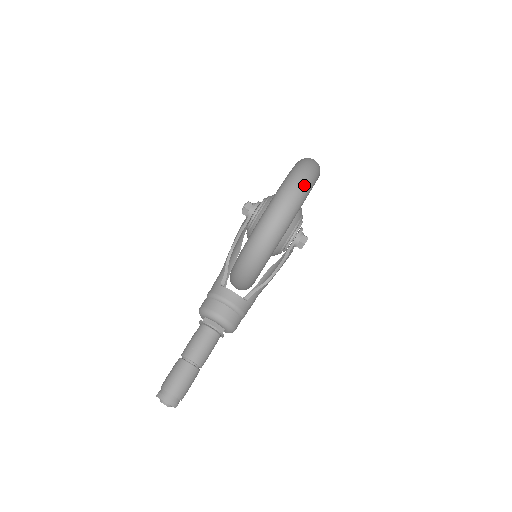
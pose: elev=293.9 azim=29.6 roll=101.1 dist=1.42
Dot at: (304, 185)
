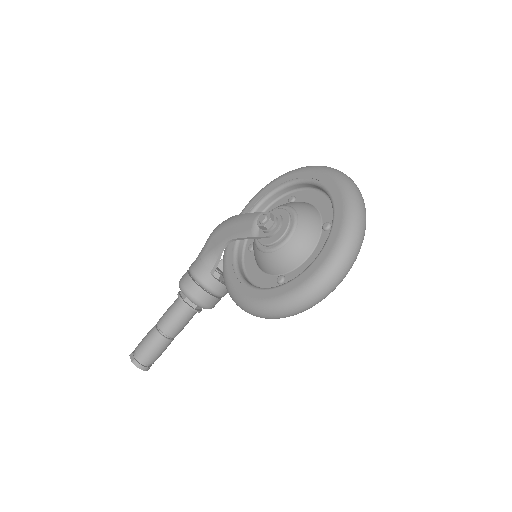
Dot at: occluded
